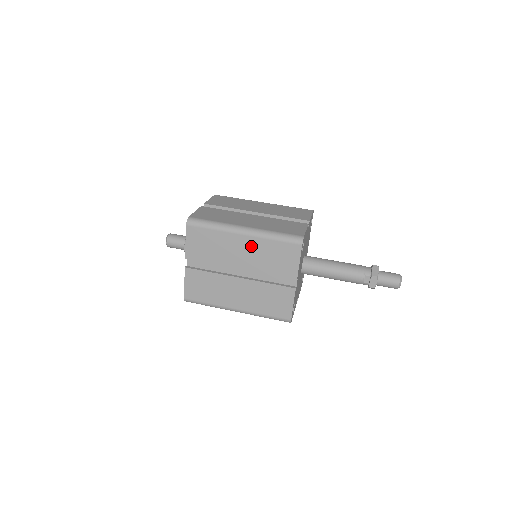
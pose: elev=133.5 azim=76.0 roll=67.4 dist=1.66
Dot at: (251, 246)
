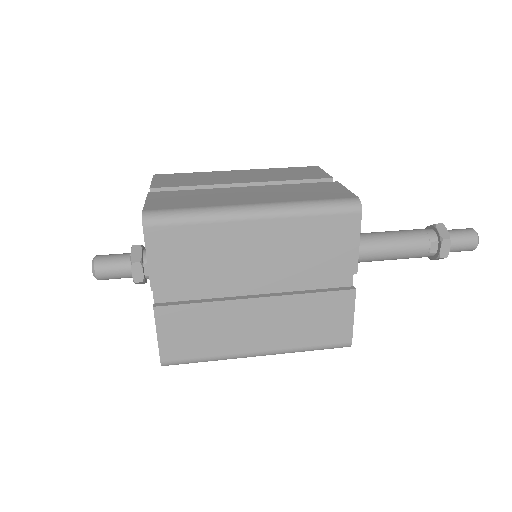
Dot at: (273, 236)
